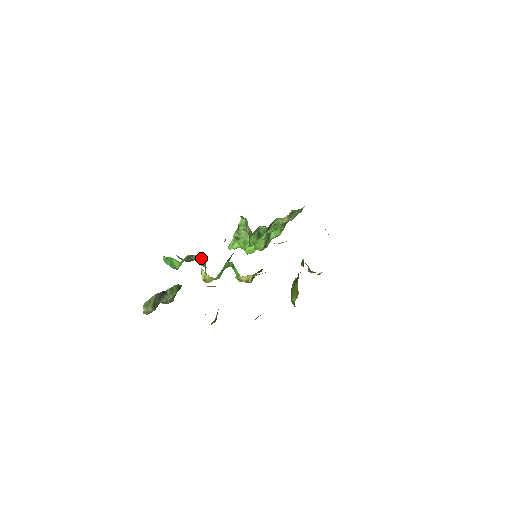
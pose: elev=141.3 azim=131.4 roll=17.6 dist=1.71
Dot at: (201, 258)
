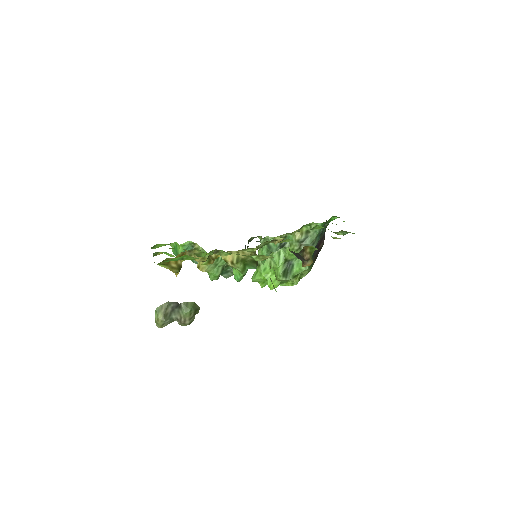
Dot at: occluded
